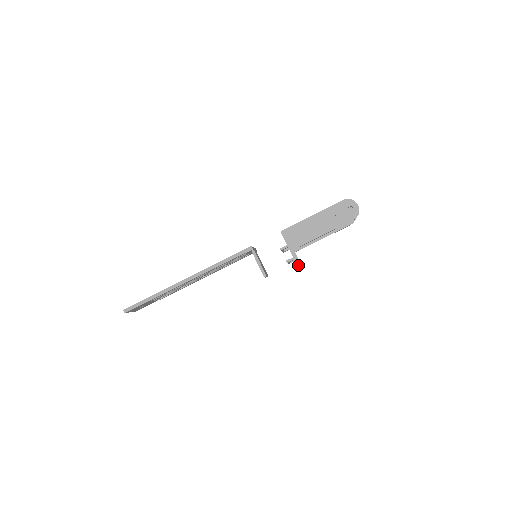
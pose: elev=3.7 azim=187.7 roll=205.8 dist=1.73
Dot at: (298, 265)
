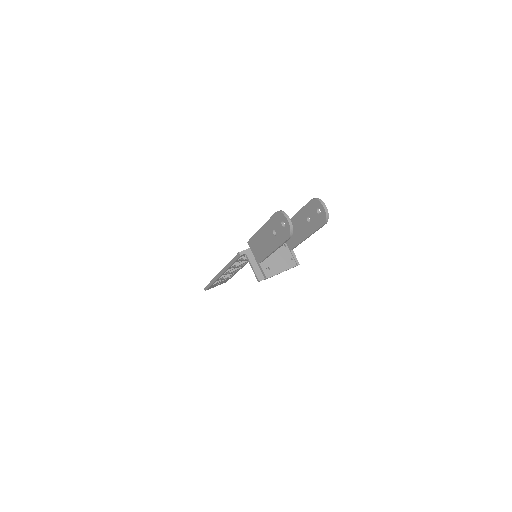
Dot at: (286, 270)
